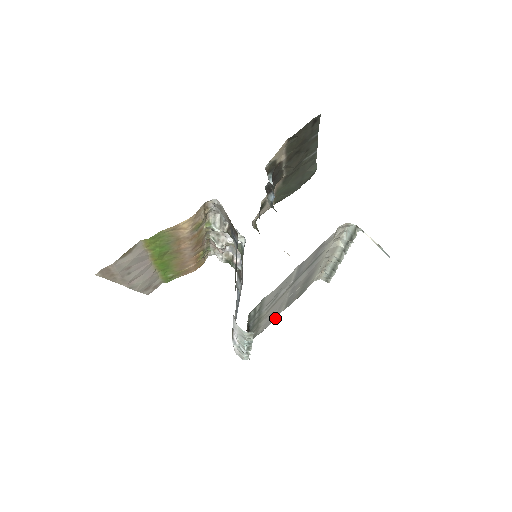
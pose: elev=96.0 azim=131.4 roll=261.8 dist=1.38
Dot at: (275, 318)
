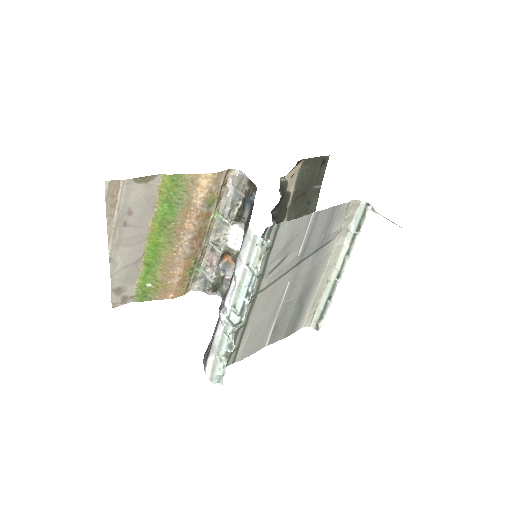
Dot at: (258, 350)
